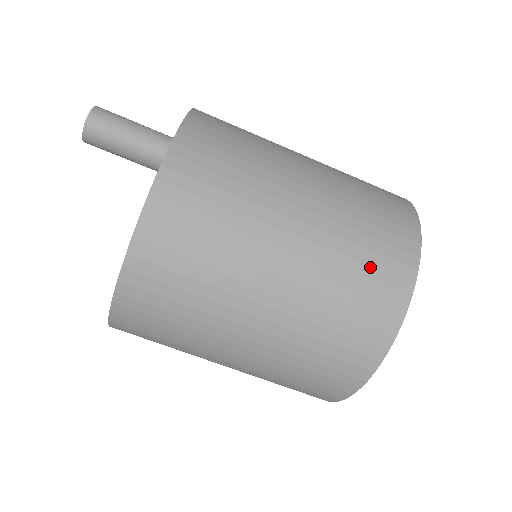
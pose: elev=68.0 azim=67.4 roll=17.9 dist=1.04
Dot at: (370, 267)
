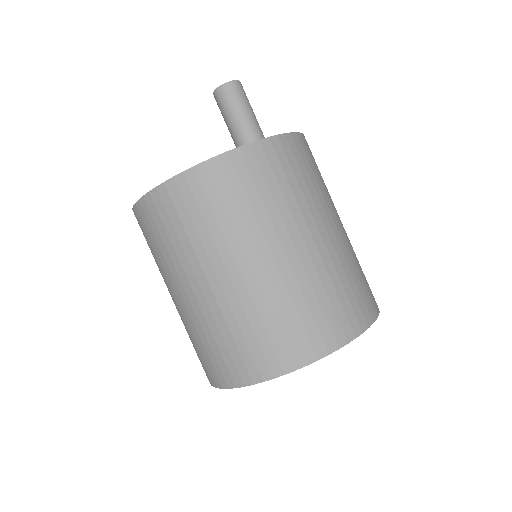
Dot at: (289, 327)
